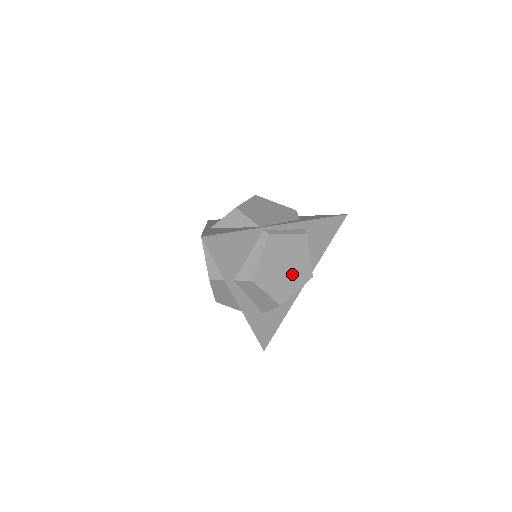
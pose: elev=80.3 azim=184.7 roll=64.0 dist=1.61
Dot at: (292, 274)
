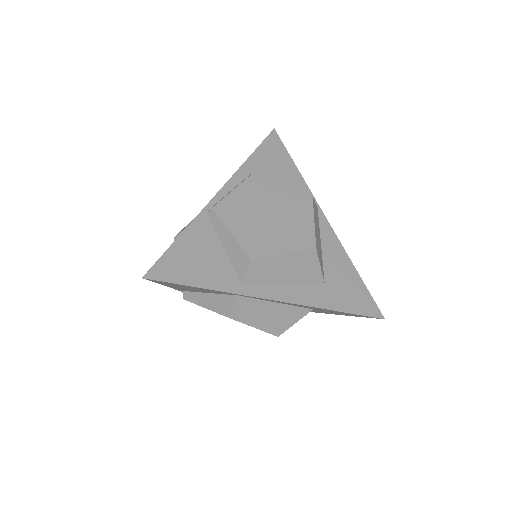
Dot at: (286, 214)
